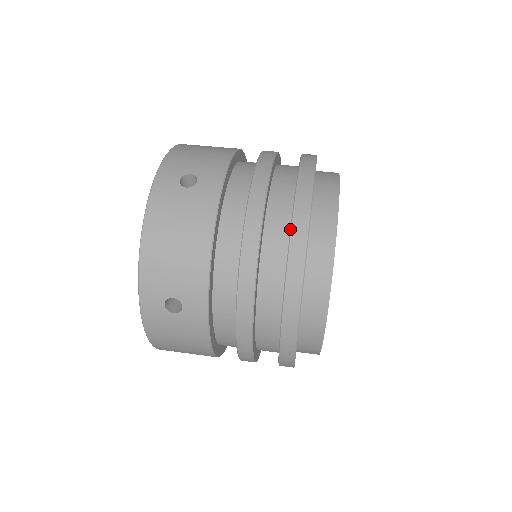
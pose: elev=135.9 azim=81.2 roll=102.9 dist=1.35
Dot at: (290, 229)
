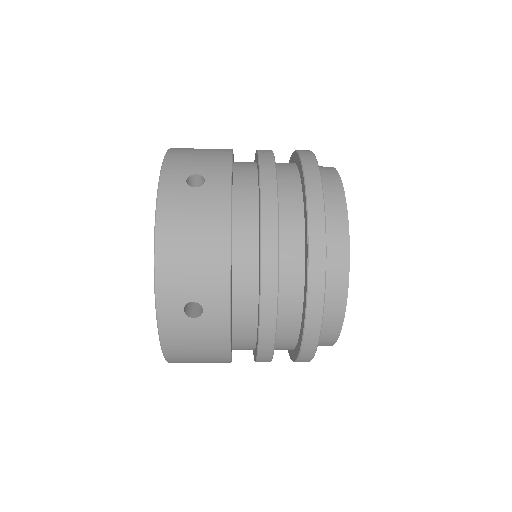
Dot at: (307, 219)
